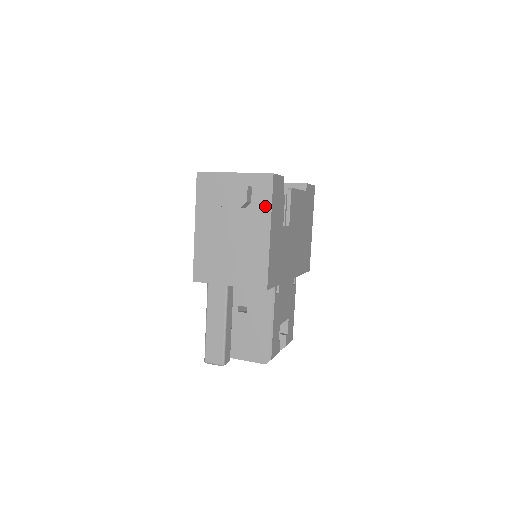
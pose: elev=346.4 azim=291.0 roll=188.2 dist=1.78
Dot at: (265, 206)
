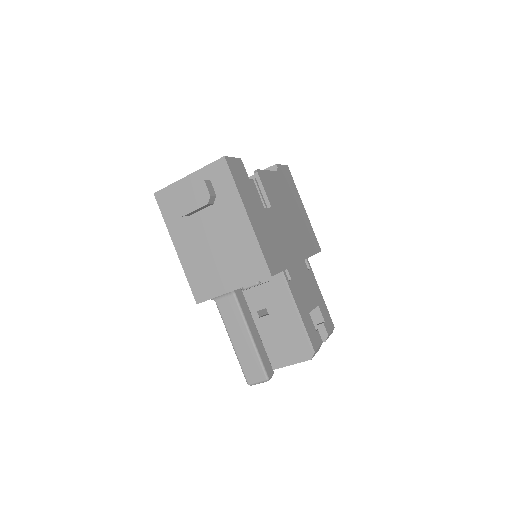
Dot at: (231, 192)
